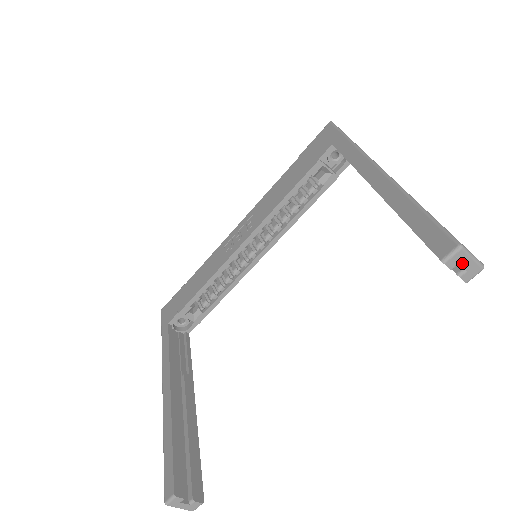
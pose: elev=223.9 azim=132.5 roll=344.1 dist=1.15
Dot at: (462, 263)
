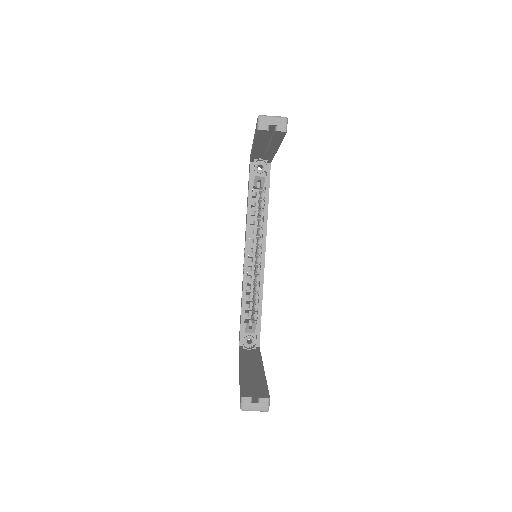
Dot at: (269, 123)
